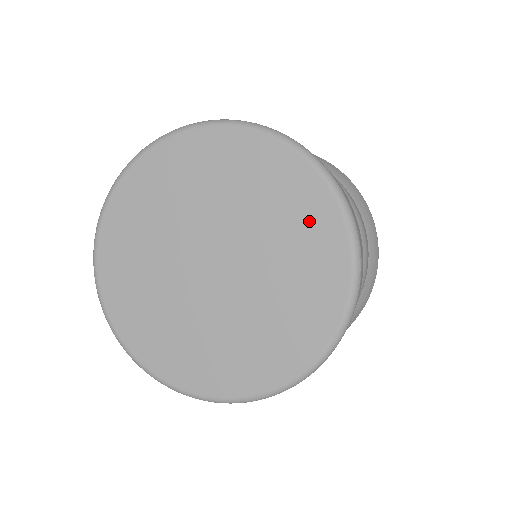
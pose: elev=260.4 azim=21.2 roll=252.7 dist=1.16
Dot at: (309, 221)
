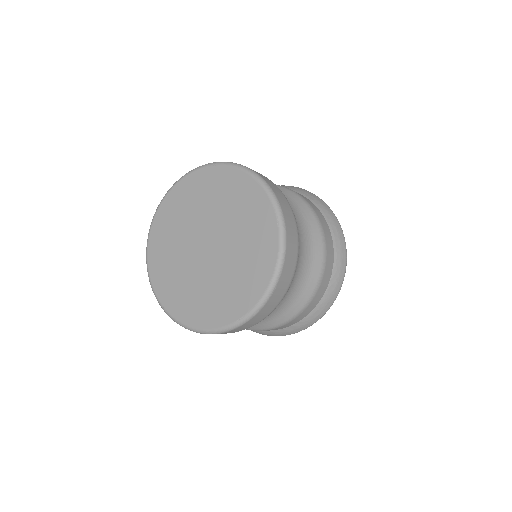
Dot at: (258, 218)
